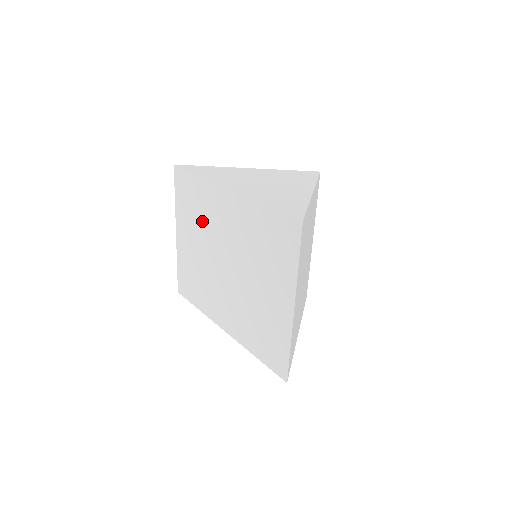
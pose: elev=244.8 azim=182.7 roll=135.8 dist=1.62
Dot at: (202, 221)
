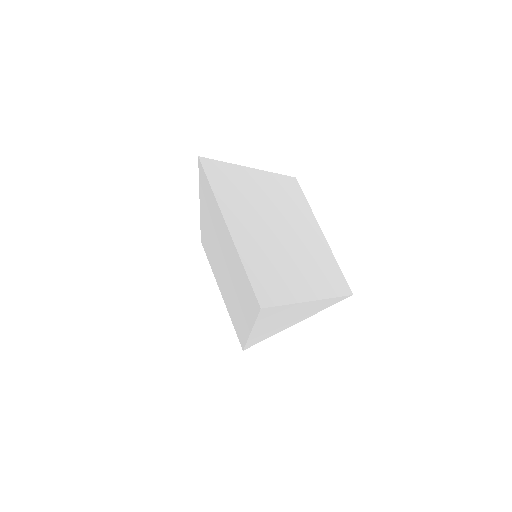
Dot at: (213, 256)
